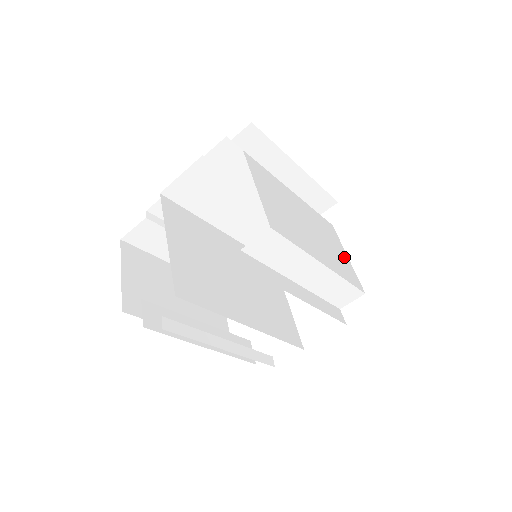
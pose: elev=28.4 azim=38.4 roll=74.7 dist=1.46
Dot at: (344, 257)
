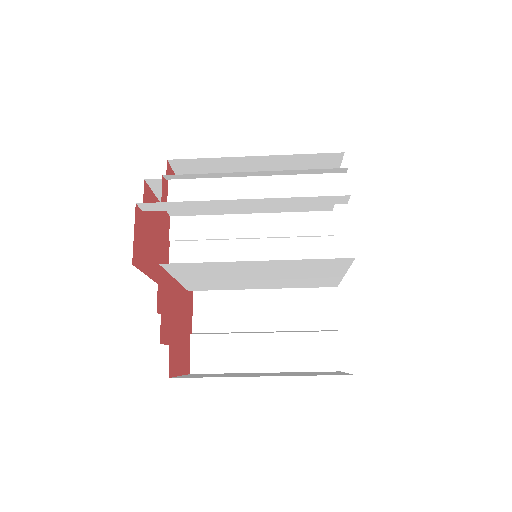
Dot at: occluded
